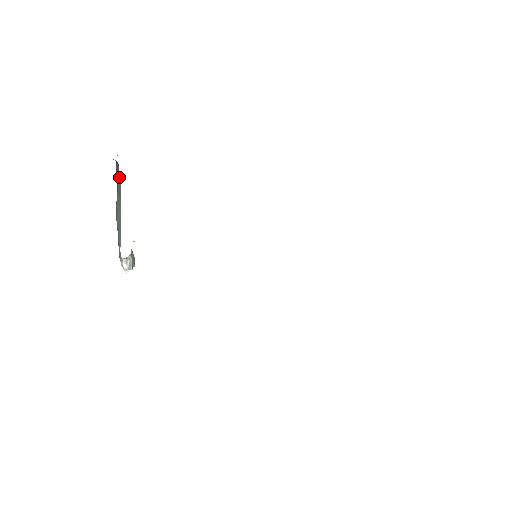
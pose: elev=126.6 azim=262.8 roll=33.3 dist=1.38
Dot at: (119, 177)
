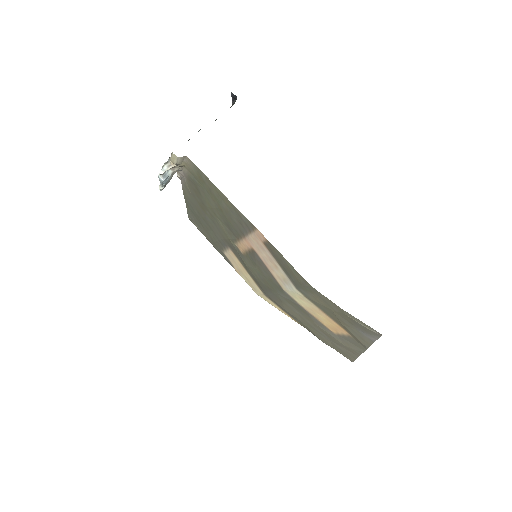
Dot at: occluded
